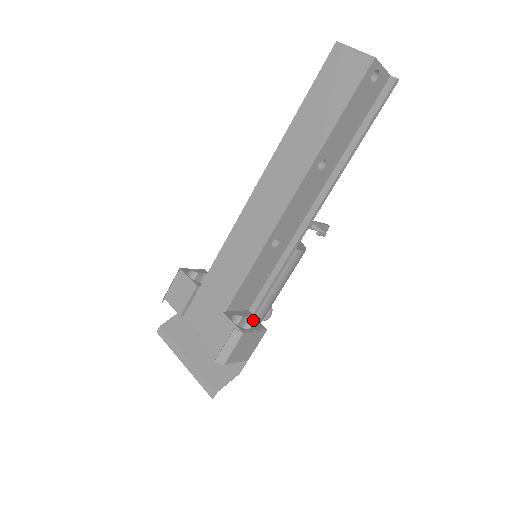
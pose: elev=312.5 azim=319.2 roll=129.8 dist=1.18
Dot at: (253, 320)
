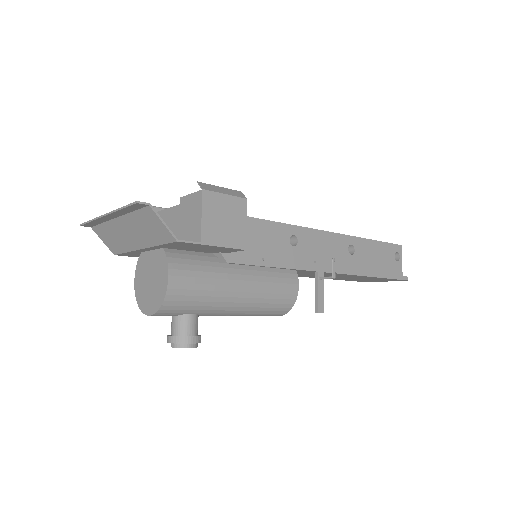
Dot at: occluded
